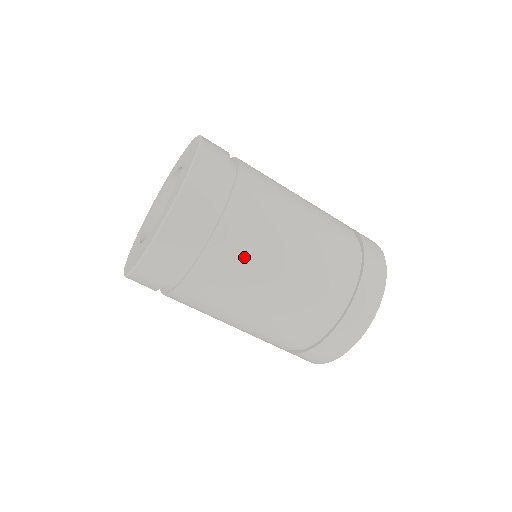
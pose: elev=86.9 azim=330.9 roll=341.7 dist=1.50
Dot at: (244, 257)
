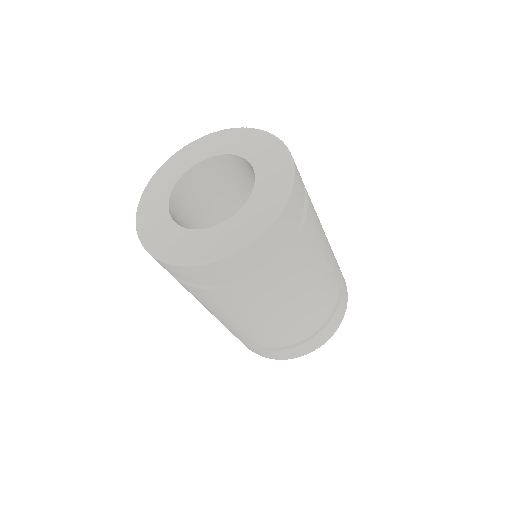
Dot at: (247, 303)
